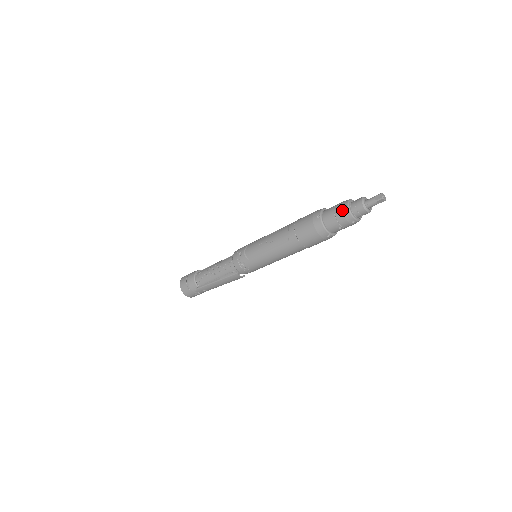
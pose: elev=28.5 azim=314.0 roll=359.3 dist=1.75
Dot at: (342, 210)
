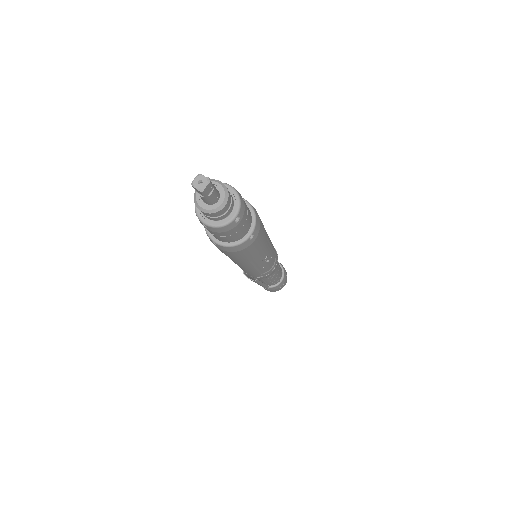
Dot at: occluded
